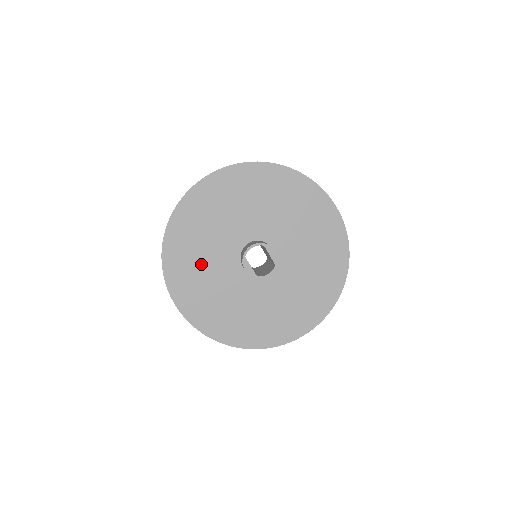
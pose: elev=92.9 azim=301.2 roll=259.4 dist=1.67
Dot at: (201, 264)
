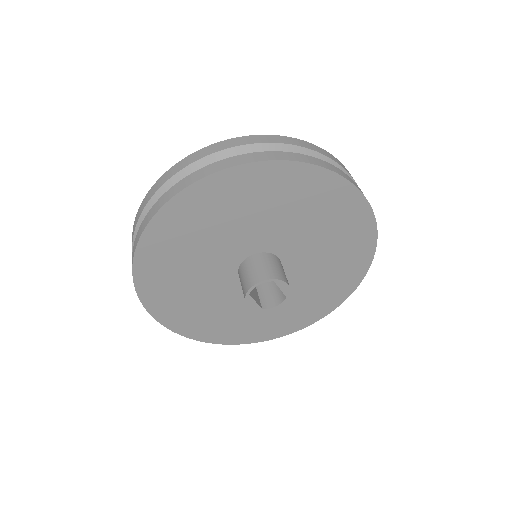
Dot at: (187, 282)
